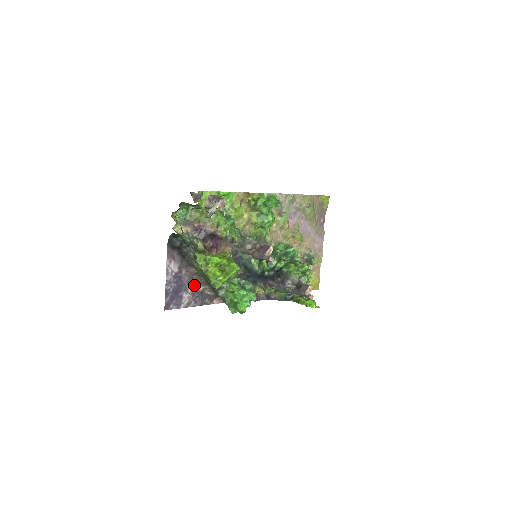
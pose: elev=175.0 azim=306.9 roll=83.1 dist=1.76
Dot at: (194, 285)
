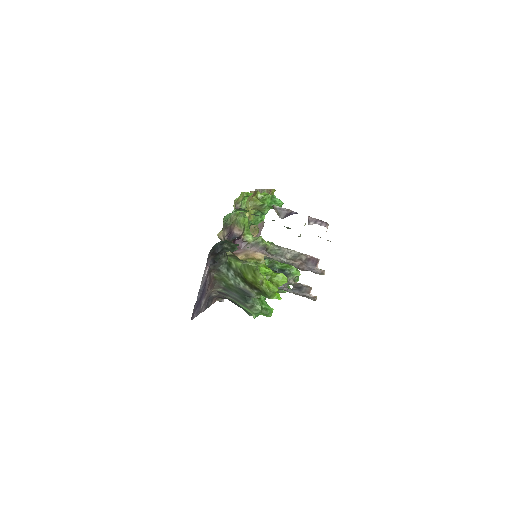
Dot at: (209, 289)
